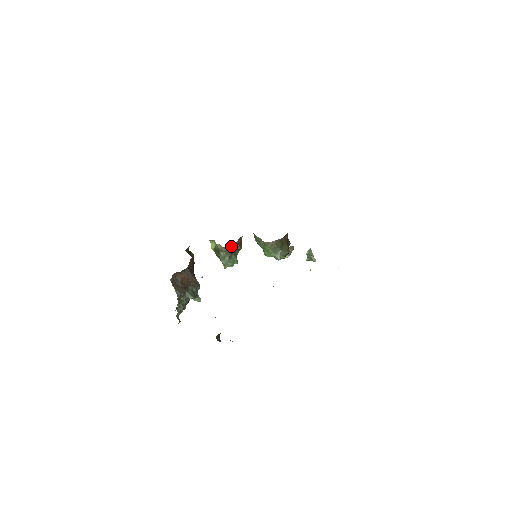
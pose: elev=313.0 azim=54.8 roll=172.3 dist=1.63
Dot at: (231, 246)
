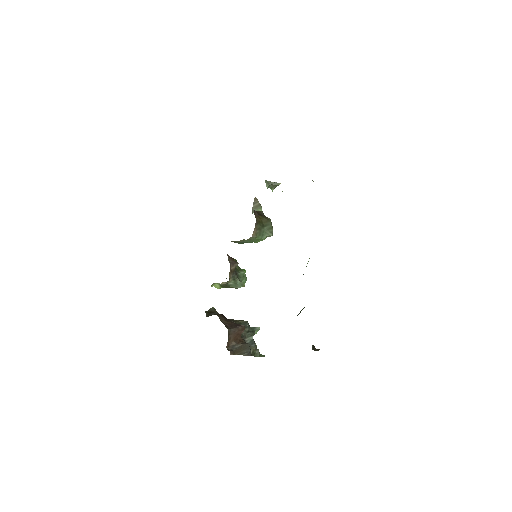
Dot at: (231, 272)
